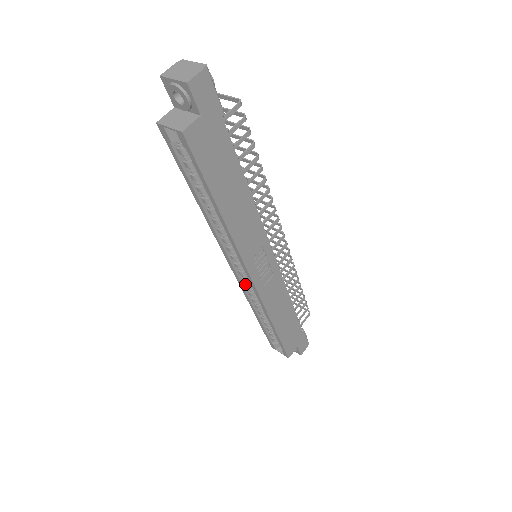
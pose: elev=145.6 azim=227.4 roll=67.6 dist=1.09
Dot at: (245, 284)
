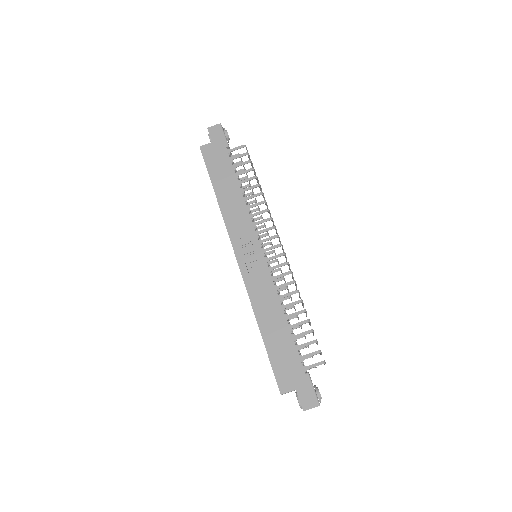
Dot at: occluded
